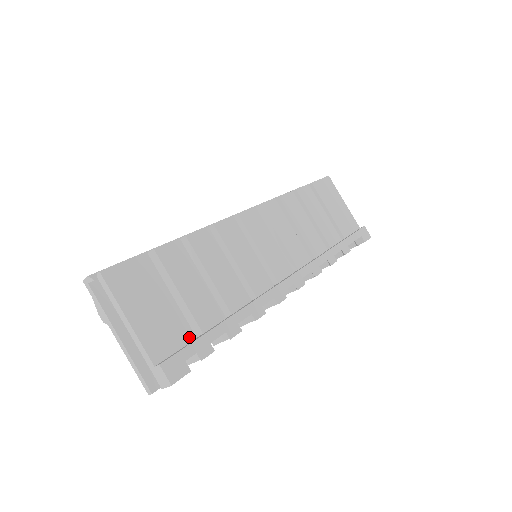
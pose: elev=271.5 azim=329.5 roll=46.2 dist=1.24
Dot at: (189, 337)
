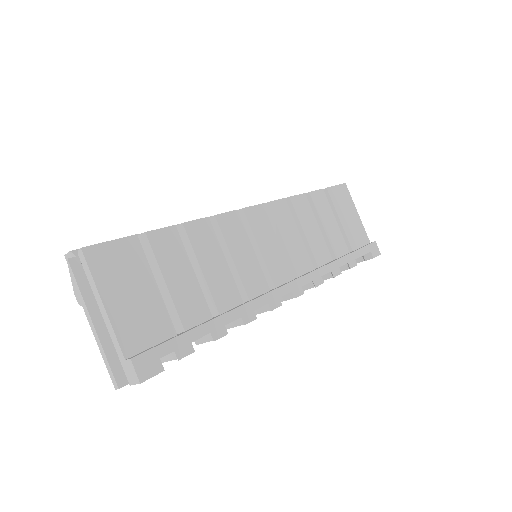
Dot at: (169, 333)
